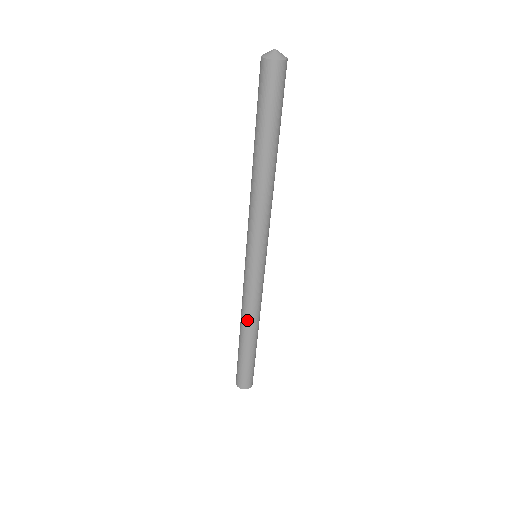
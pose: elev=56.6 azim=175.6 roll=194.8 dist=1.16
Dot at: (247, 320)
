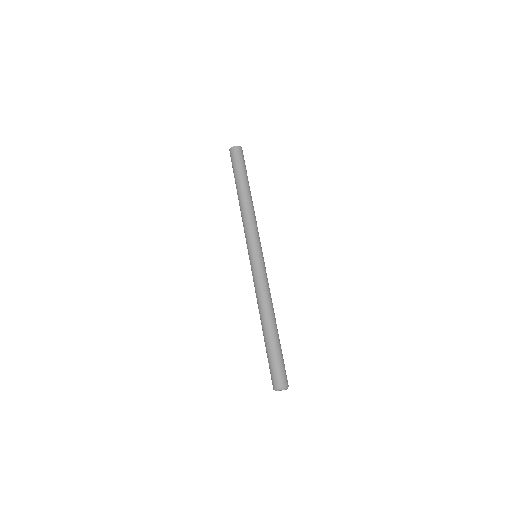
Dot at: (264, 305)
